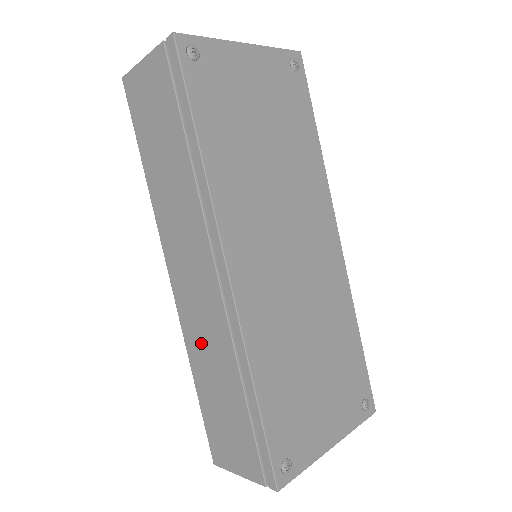
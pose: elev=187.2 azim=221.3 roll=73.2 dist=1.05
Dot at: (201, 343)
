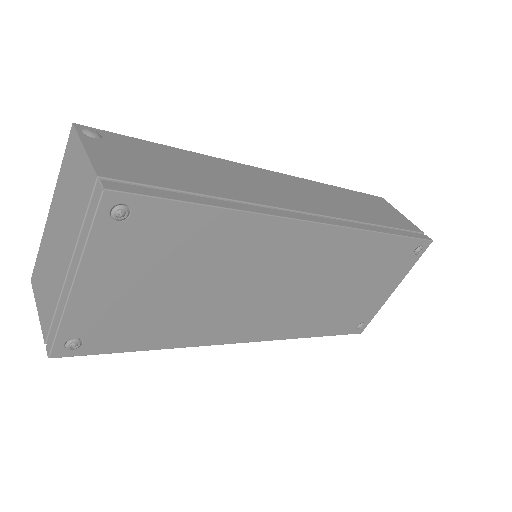
Dot at: occluded
